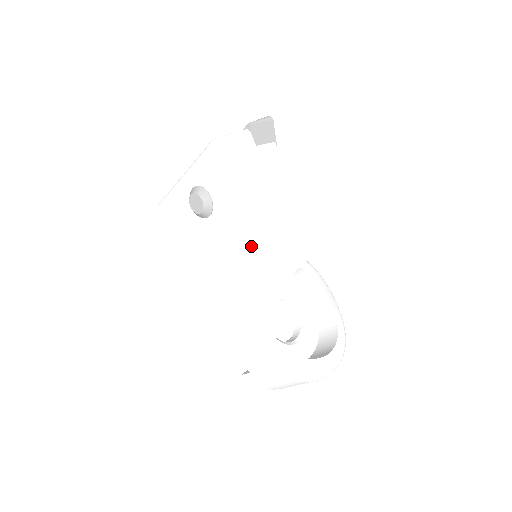
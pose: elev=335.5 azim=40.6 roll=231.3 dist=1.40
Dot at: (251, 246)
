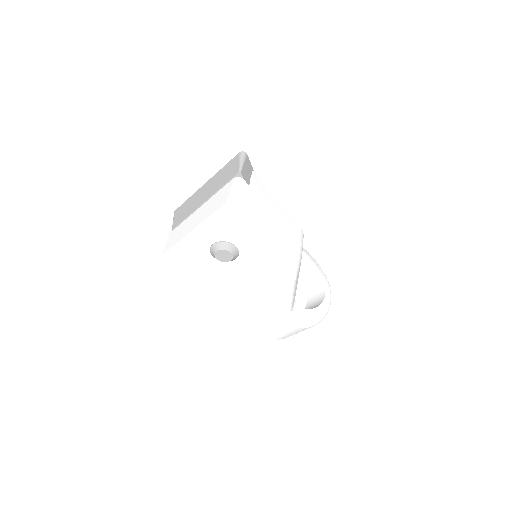
Dot at: (282, 267)
